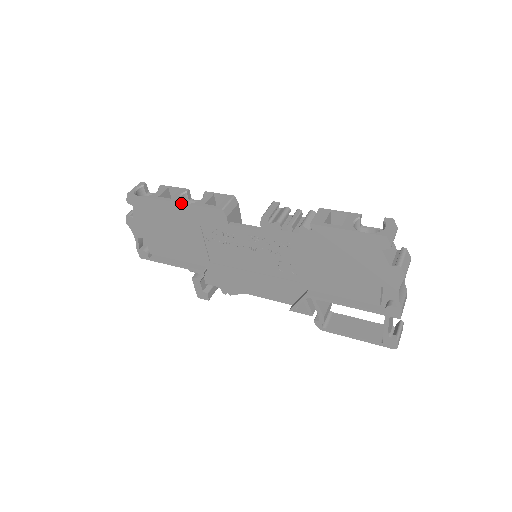
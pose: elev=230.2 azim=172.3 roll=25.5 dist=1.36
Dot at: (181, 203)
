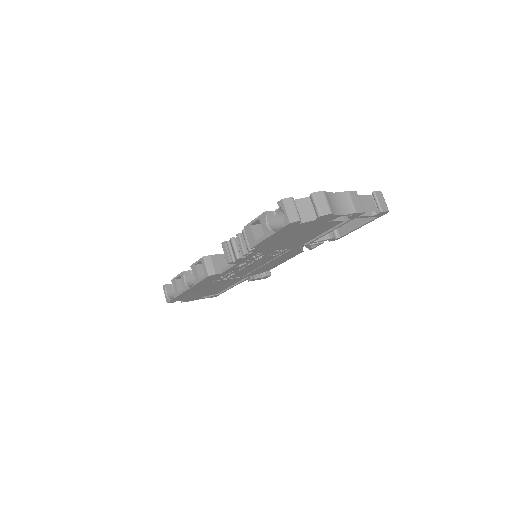
Dot at: (190, 288)
